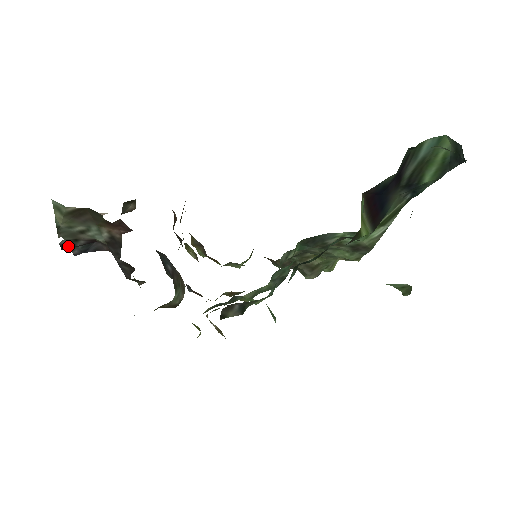
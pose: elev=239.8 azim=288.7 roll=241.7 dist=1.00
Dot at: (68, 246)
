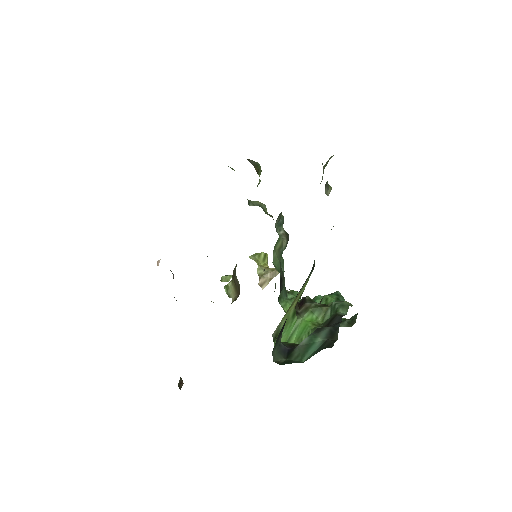
Dot at: occluded
